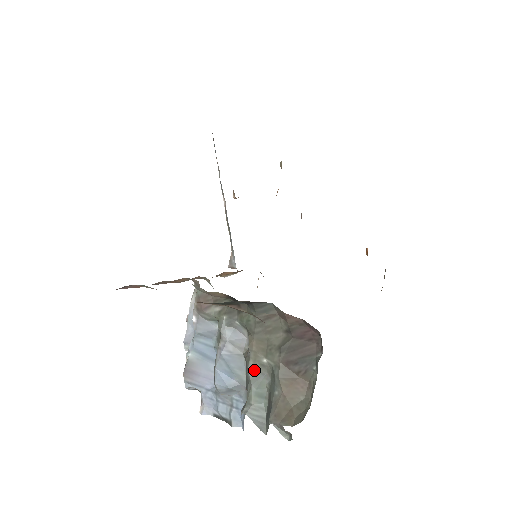
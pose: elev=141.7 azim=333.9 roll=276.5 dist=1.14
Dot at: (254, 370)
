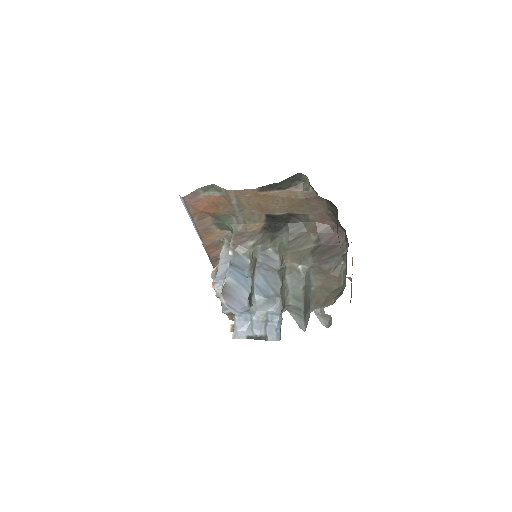
Dot at: (291, 275)
